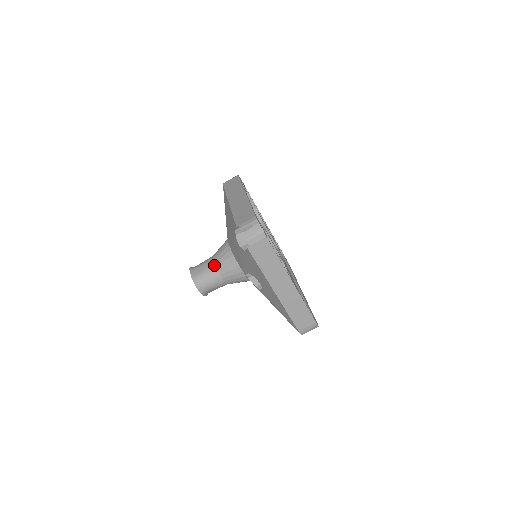
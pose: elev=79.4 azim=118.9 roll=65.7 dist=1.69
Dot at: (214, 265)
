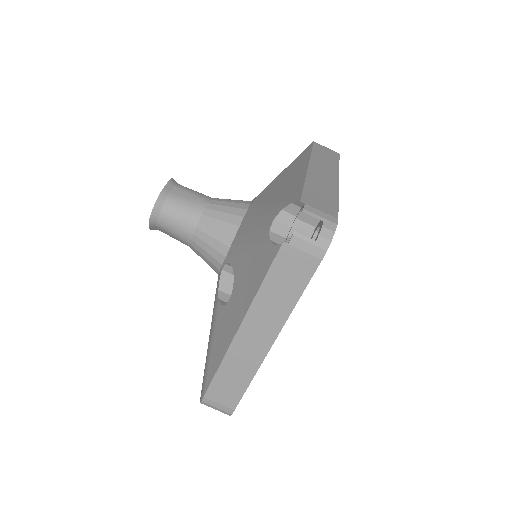
Dot at: (203, 209)
